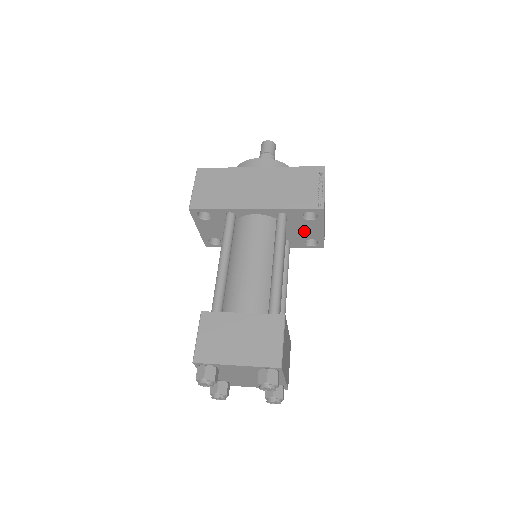
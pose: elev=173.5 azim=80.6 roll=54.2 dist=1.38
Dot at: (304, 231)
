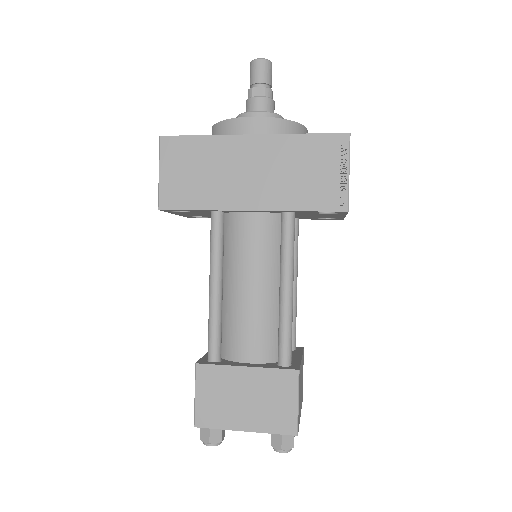
Dot at: (318, 216)
